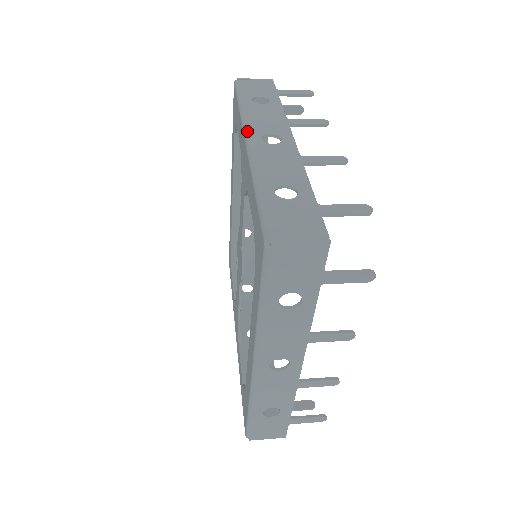
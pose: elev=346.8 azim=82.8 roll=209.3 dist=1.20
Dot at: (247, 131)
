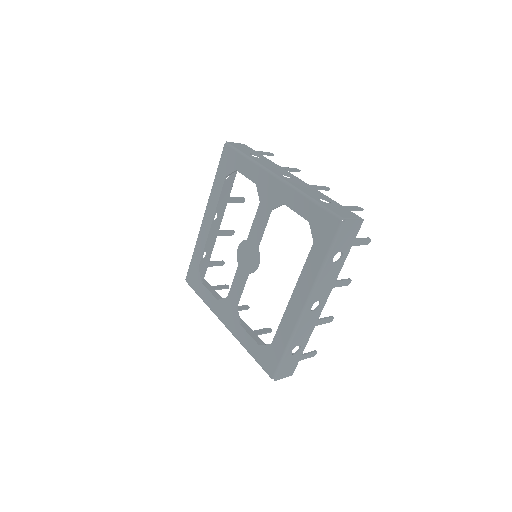
Dot at: (271, 171)
